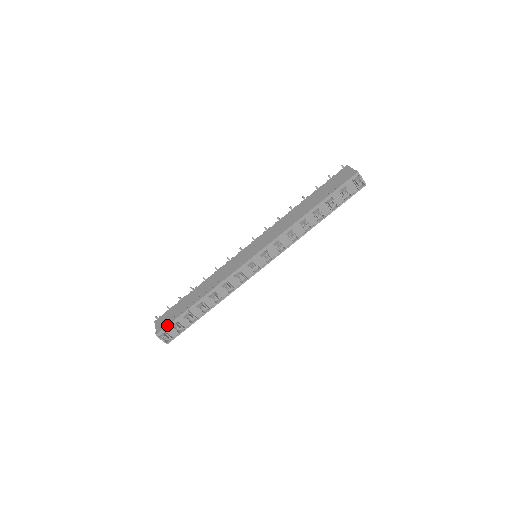
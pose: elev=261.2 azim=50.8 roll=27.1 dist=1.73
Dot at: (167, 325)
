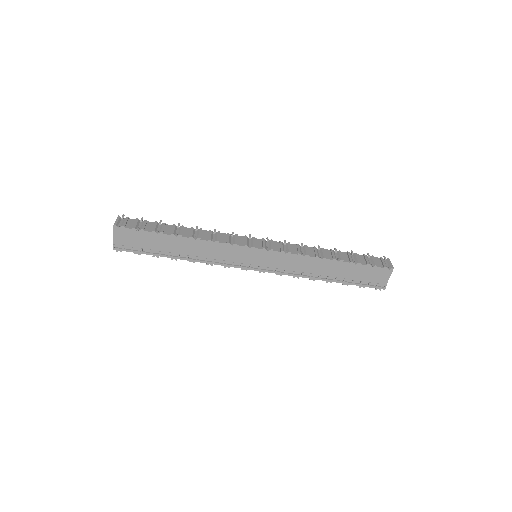
Dot at: occluded
